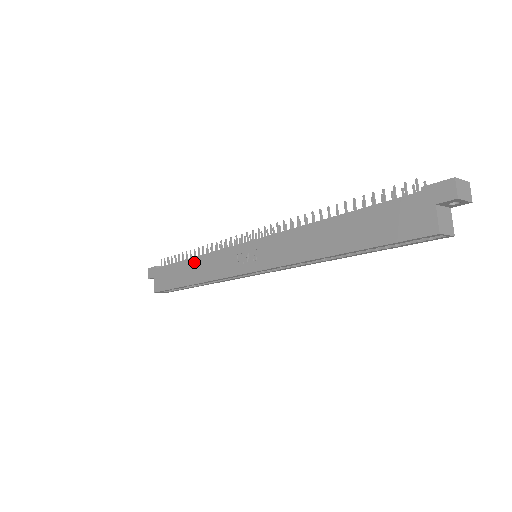
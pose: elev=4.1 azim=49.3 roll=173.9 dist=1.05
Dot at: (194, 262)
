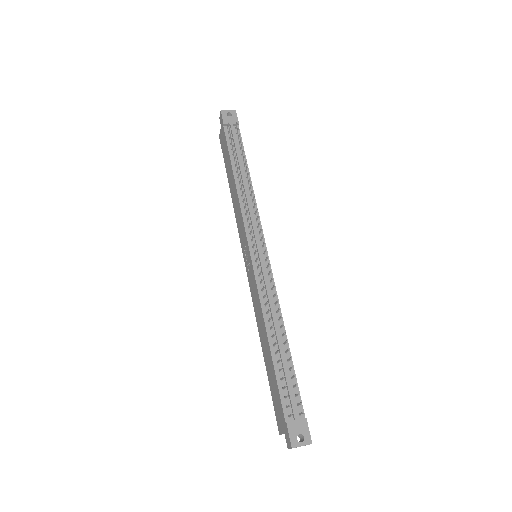
Dot at: (234, 185)
